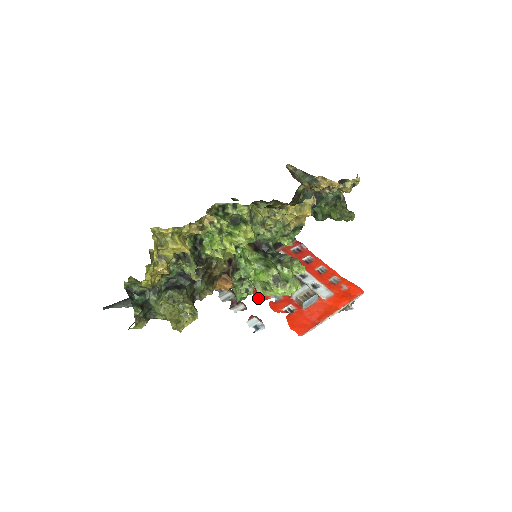
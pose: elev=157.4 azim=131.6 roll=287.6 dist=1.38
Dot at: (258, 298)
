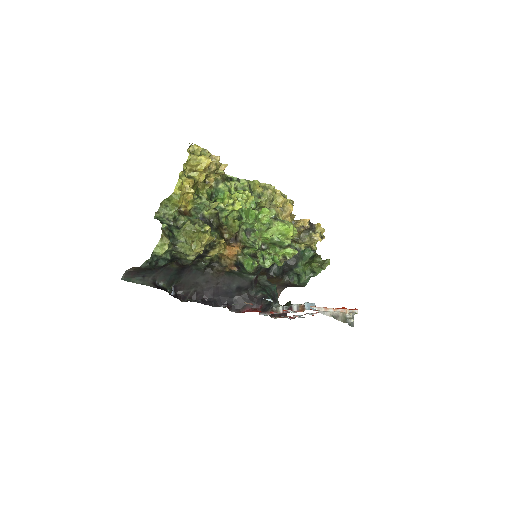
Dot at: occluded
